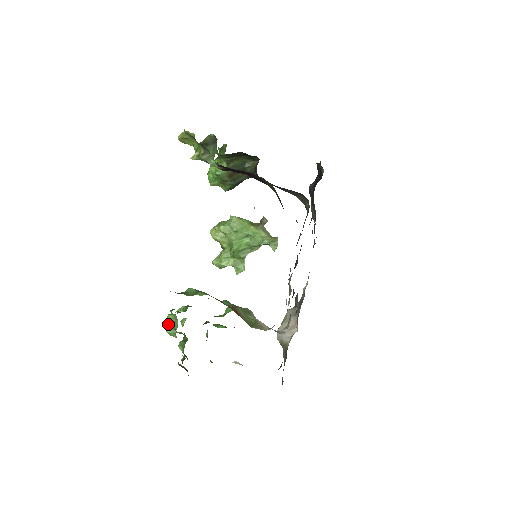
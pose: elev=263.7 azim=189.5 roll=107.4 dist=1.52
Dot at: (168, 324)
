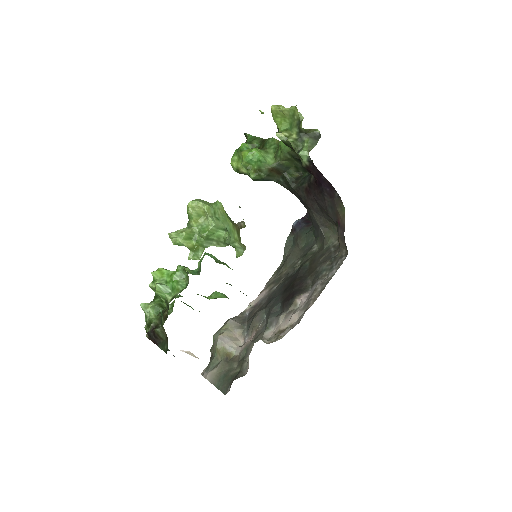
Dot at: (157, 278)
